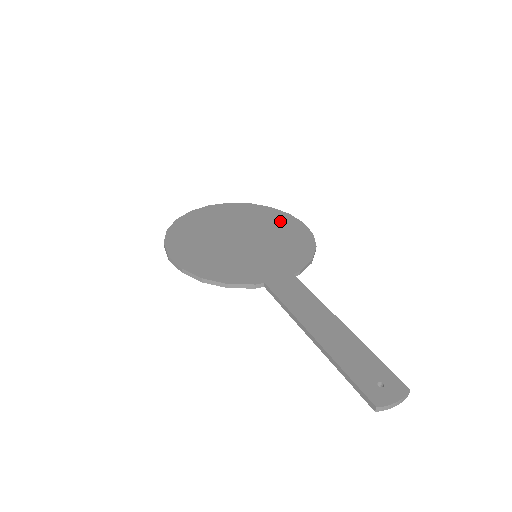
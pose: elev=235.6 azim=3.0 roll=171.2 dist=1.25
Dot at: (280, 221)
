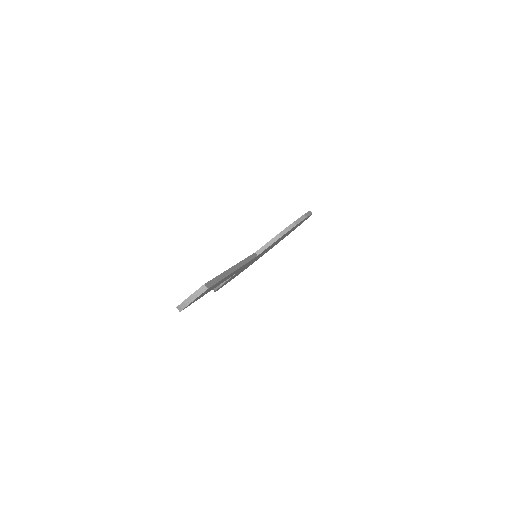
Dot at: occluded
